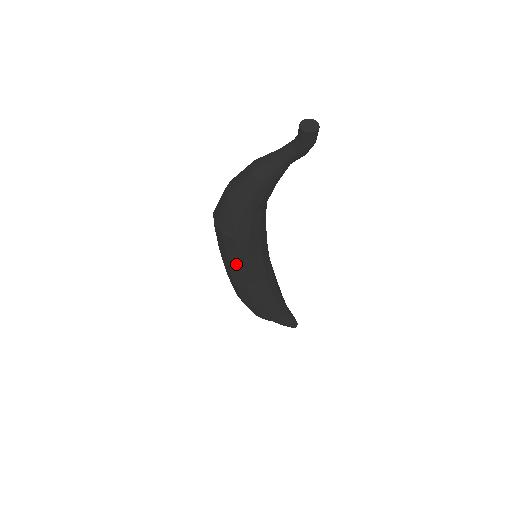
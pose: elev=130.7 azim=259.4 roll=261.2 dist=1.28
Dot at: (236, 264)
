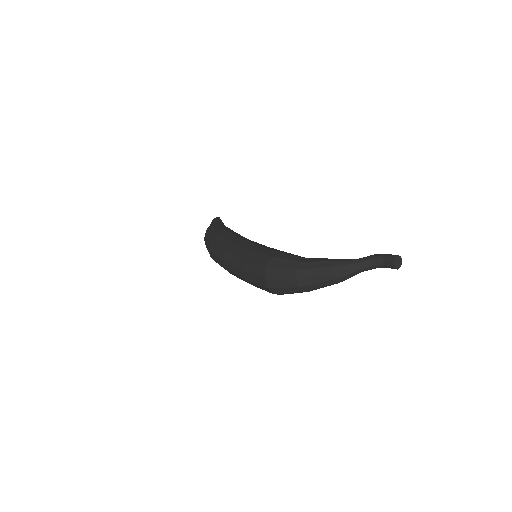
Dot at: occluded
